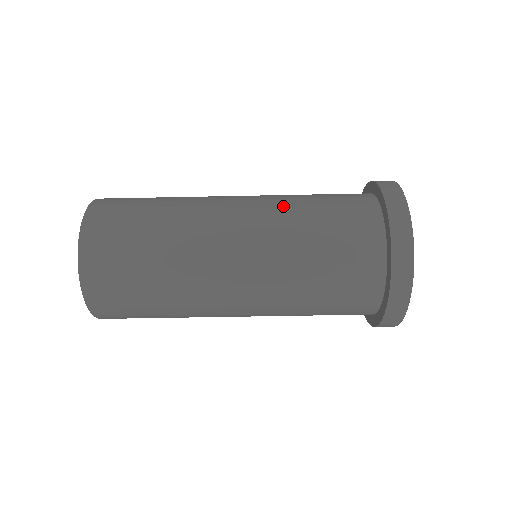
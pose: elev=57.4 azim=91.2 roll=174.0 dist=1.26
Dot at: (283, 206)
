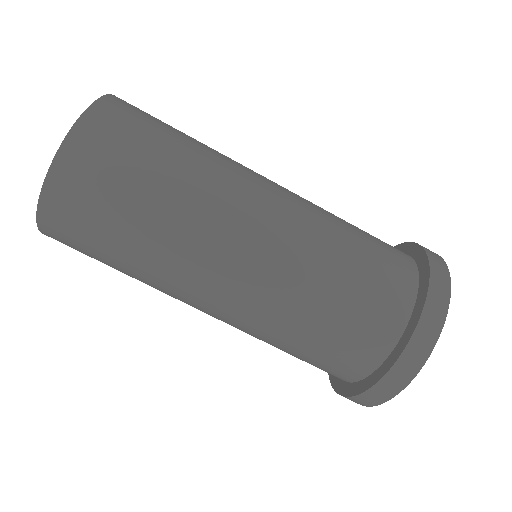
Dot at: occluded
